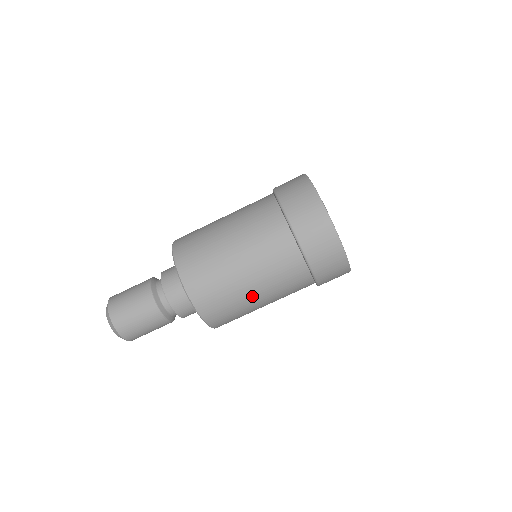
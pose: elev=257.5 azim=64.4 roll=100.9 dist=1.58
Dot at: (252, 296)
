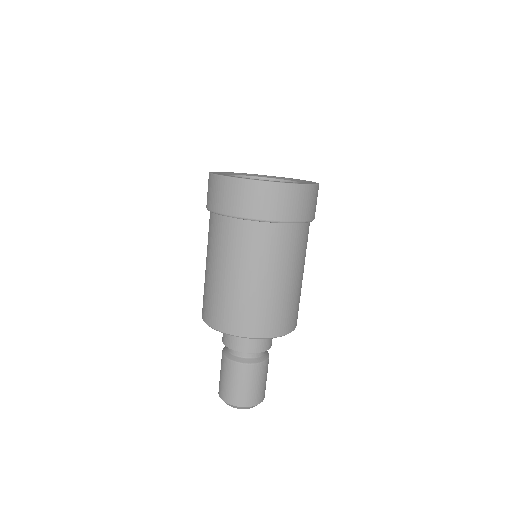
Dot at: (297, 282)
